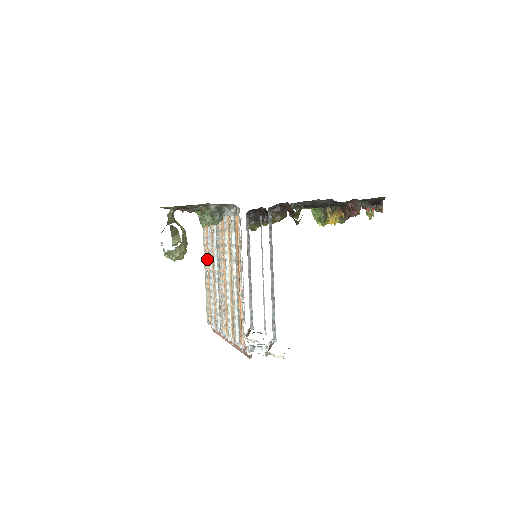
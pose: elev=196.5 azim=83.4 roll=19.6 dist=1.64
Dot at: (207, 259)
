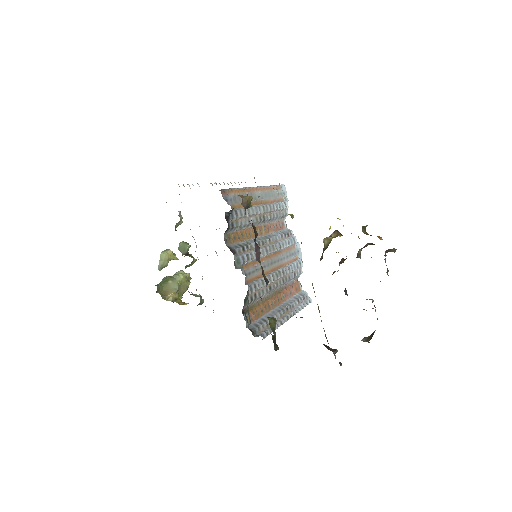
Dot at: occluded
